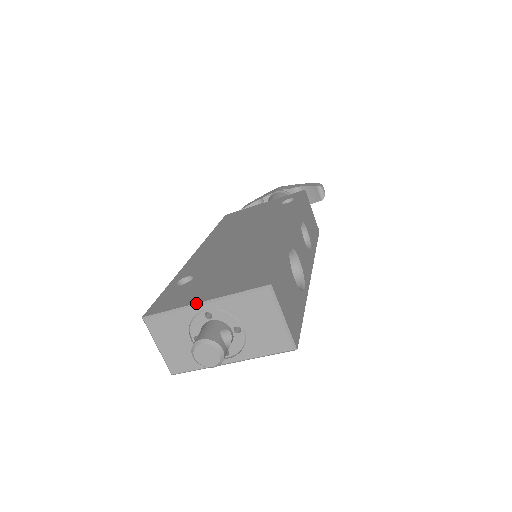
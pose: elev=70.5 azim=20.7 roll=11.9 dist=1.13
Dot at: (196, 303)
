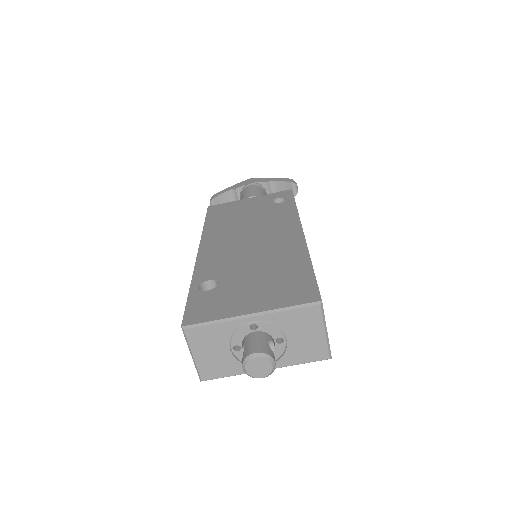
Dot at: (243, 315)
